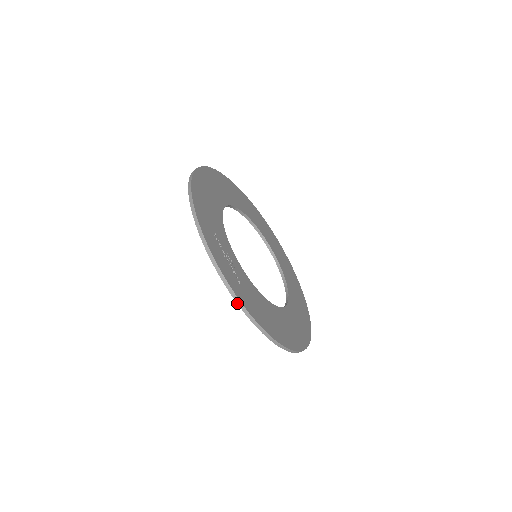
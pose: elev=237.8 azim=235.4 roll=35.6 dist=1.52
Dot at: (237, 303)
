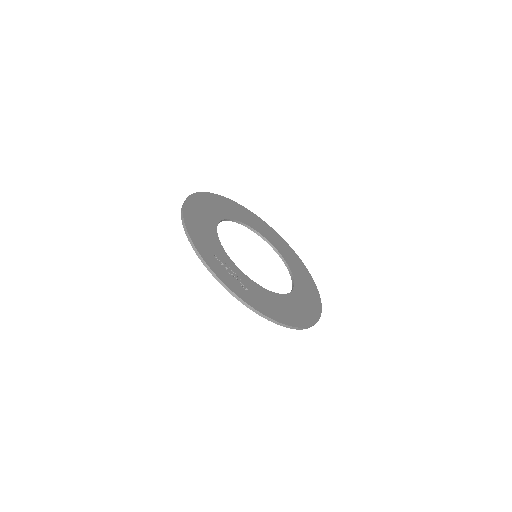
Dot at: (249, 308)
